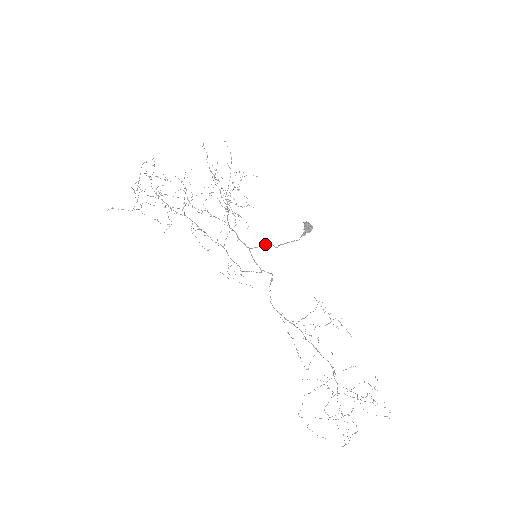
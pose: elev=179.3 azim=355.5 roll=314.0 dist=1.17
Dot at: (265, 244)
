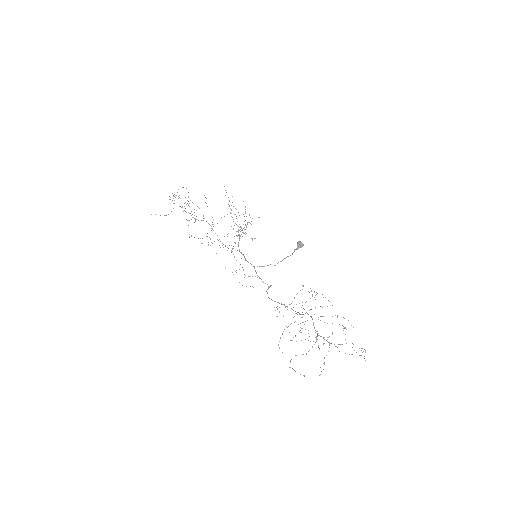
Dot at: (267, 265)
